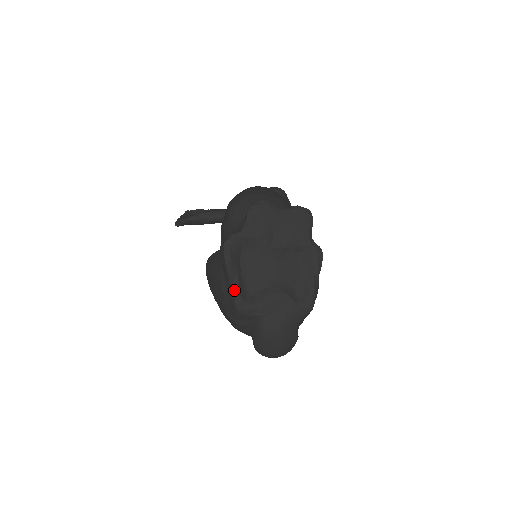
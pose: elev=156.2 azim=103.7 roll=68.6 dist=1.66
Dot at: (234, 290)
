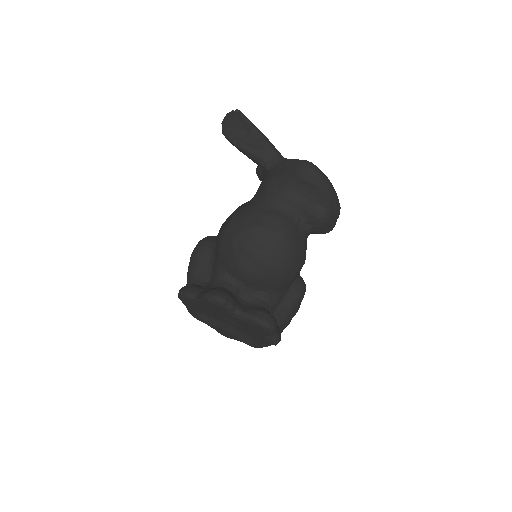
Dot at: (188, 311)
